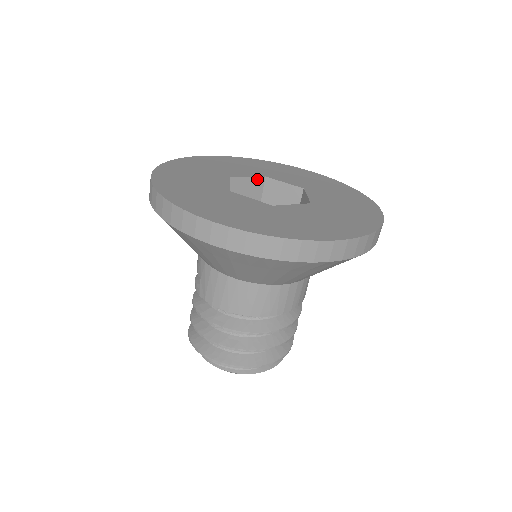
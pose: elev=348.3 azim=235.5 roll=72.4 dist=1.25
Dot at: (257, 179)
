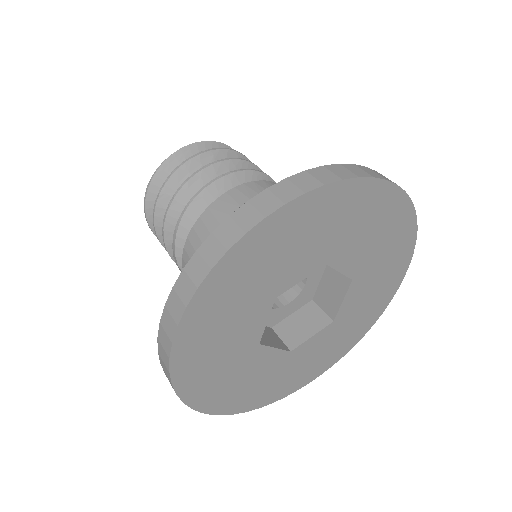
Dot at: (312, 269)
